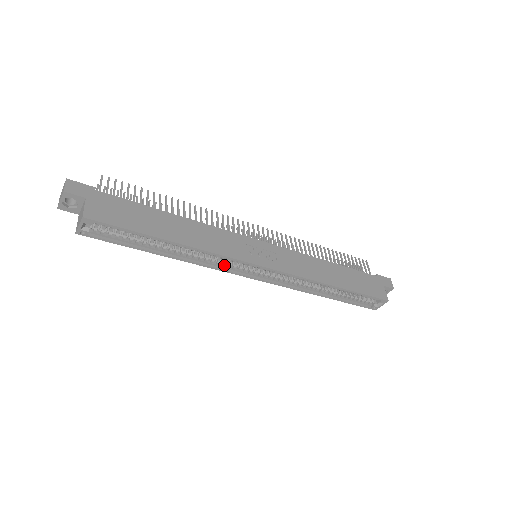
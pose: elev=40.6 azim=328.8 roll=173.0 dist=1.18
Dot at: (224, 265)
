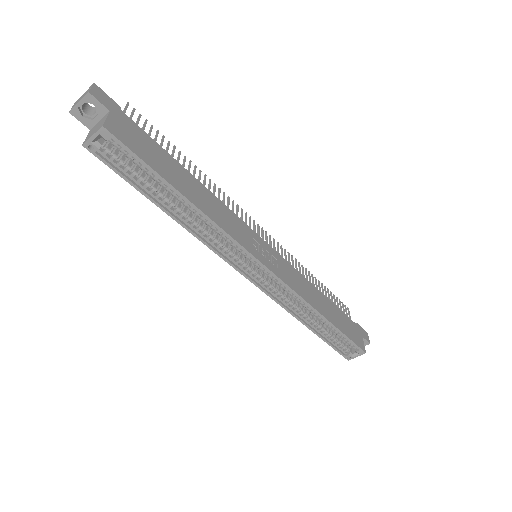
Dot at: (224, 251)
